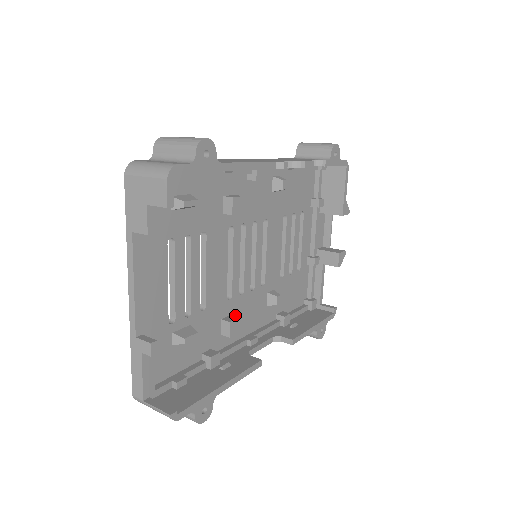
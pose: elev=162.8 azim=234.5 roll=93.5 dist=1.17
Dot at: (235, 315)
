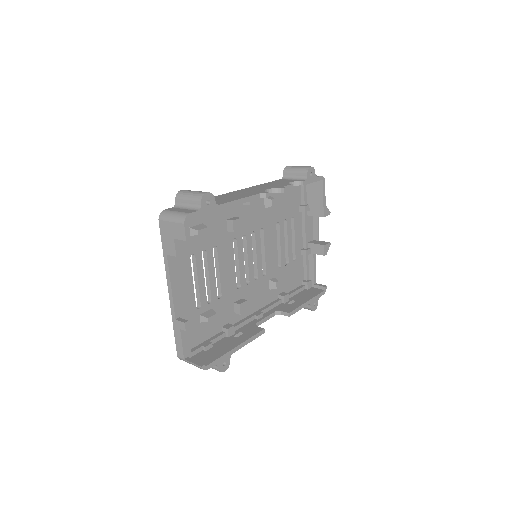
Dot at: occluded
